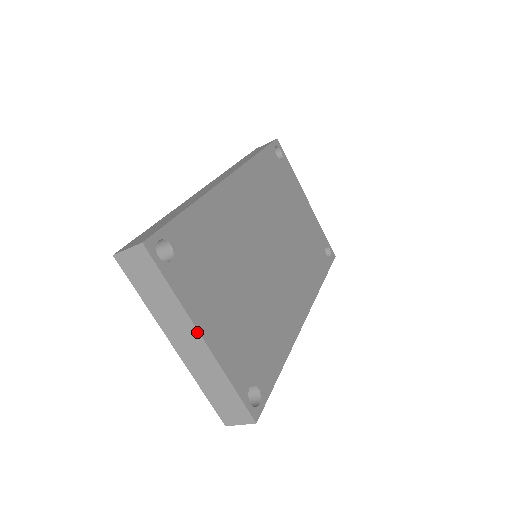
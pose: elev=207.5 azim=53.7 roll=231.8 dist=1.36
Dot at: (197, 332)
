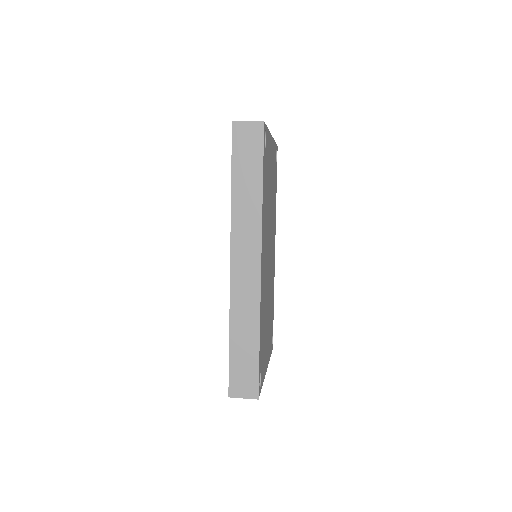
Dot at: occluded
